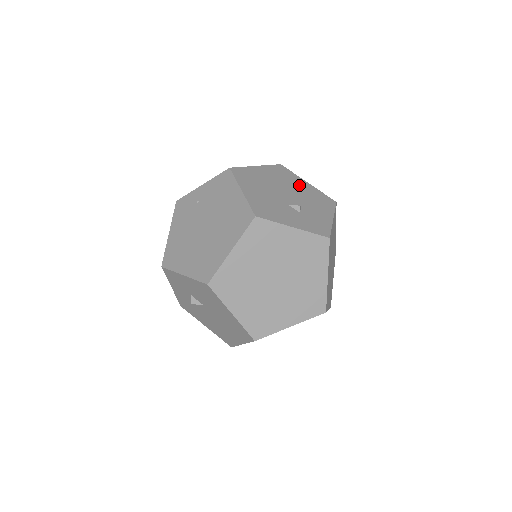
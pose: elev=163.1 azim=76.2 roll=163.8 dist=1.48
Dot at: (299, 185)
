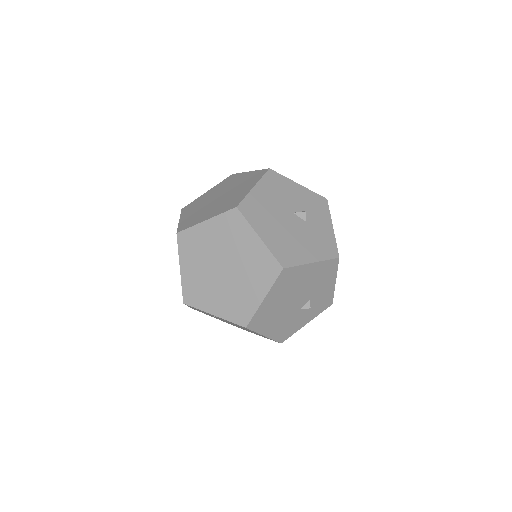
Dot at: (305, 277)
